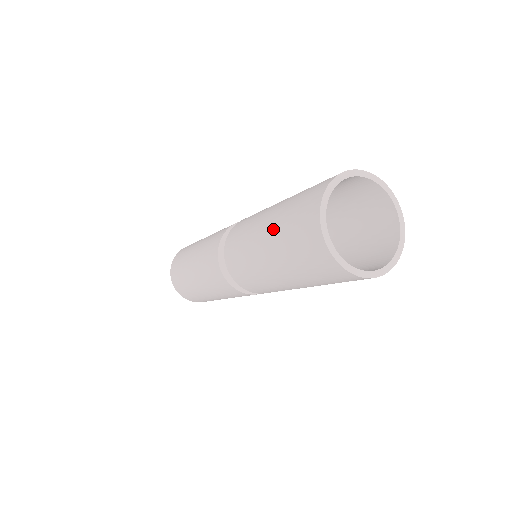
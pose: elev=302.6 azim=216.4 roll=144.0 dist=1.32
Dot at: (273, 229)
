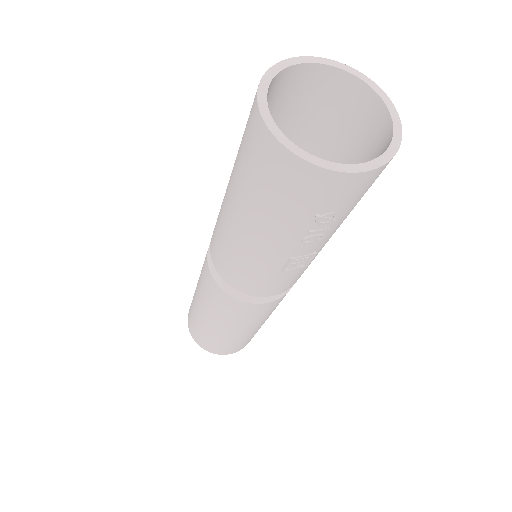
Dot at: occluded
